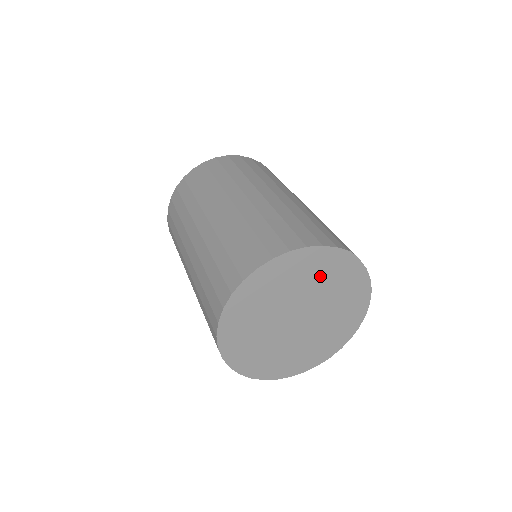
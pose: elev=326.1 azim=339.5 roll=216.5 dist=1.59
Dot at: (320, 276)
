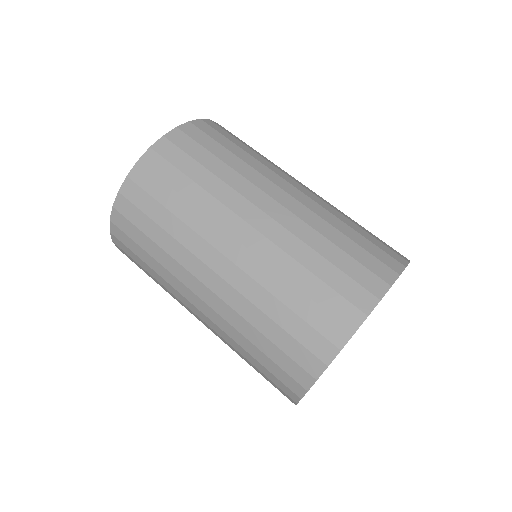
Dot at: occluded
